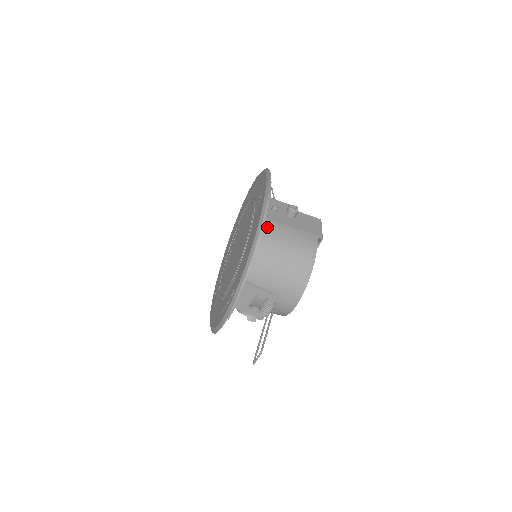
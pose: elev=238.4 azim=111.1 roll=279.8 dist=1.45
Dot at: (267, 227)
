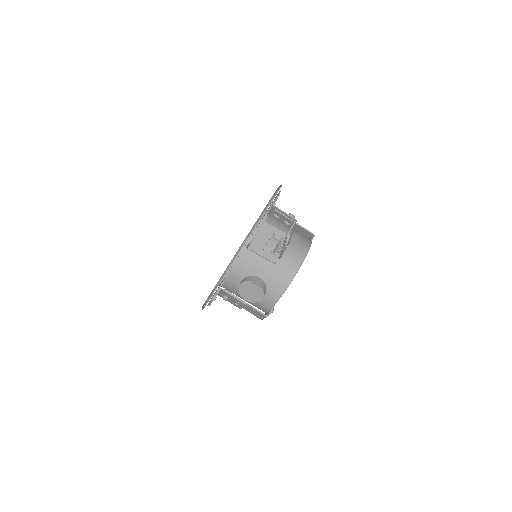
Dot at: occluded
